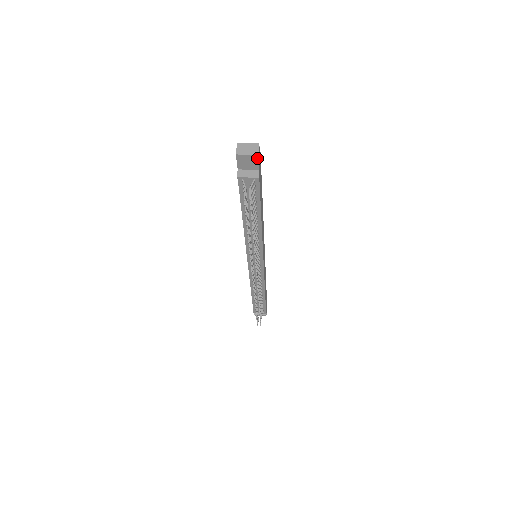
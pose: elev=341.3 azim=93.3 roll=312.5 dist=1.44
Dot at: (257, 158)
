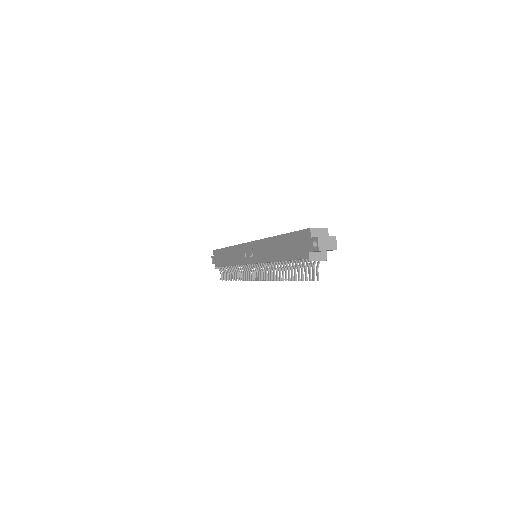
Dot at: occluded
